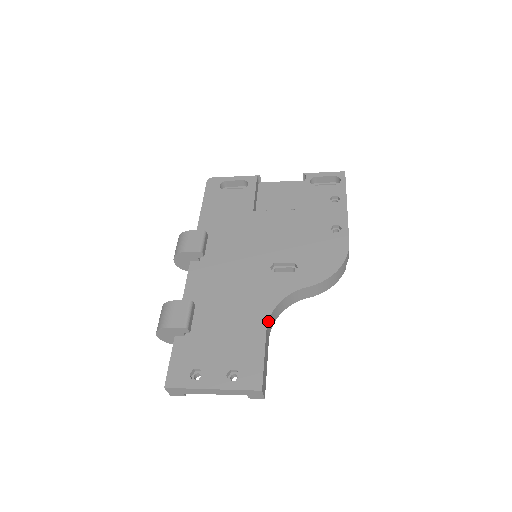
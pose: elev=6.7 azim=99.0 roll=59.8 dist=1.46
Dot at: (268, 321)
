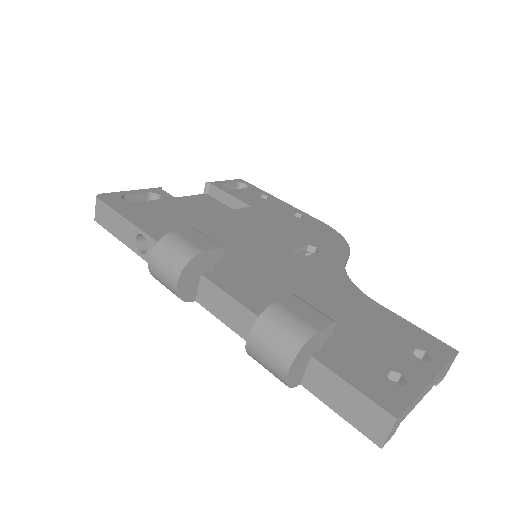
Dot at: (366, 295)
